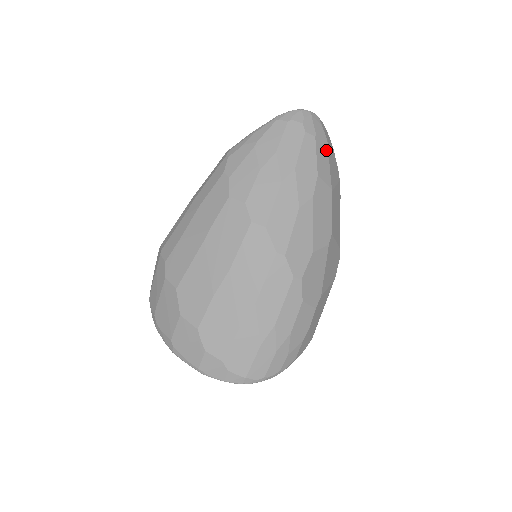
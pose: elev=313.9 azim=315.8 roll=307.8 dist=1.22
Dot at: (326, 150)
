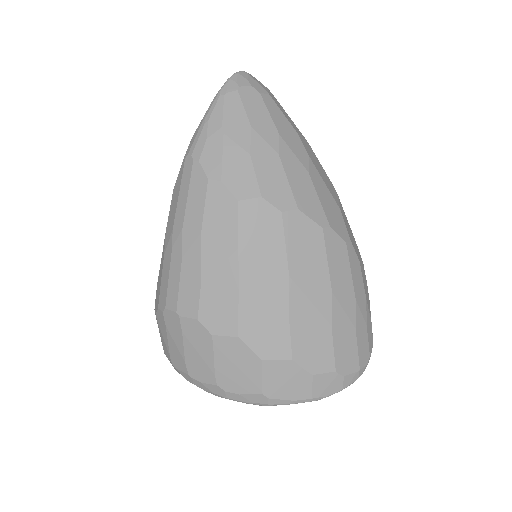
Dot at: (280, 105)
